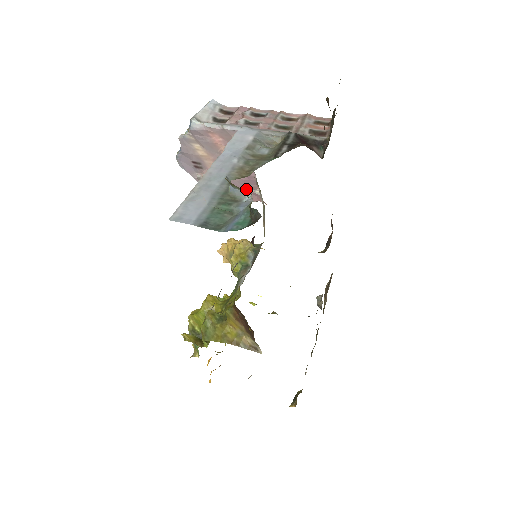
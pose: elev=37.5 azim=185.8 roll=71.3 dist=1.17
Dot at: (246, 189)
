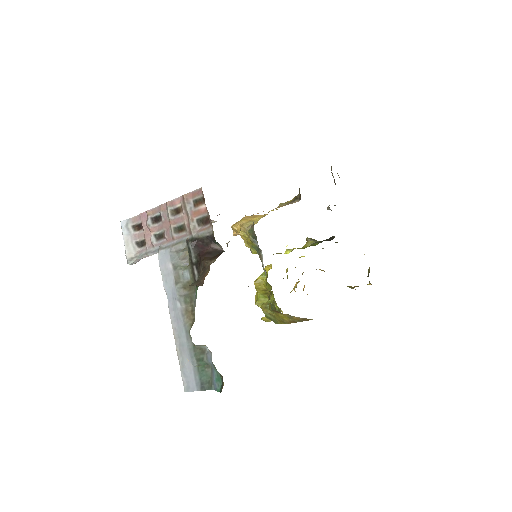
Dot at: occluded
